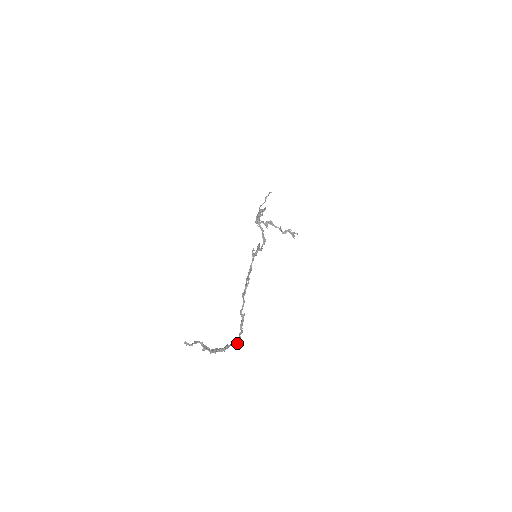
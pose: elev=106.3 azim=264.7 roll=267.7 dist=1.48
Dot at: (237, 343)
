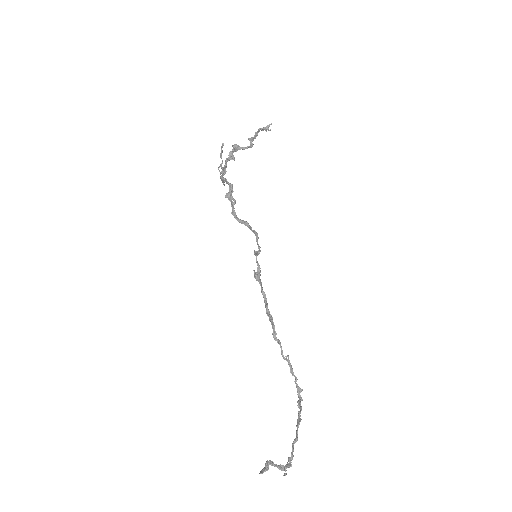
Dot at: (300, 401)
